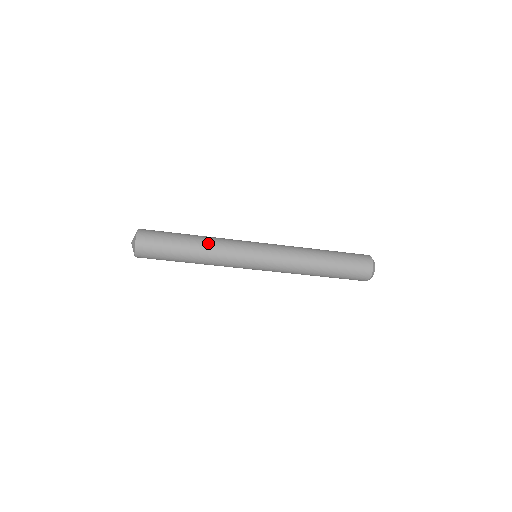
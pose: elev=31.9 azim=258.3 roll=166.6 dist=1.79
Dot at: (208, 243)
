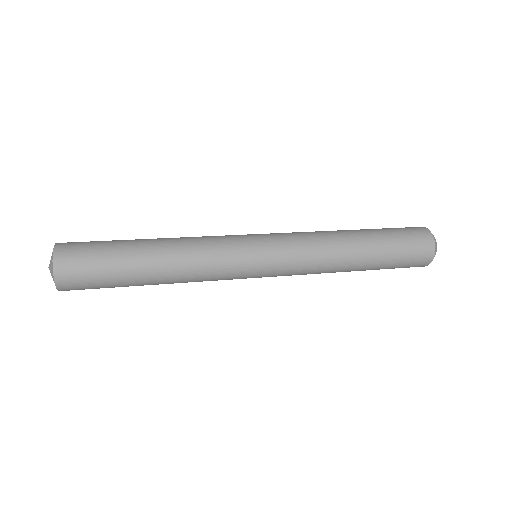
Dot at: (177, 251)
